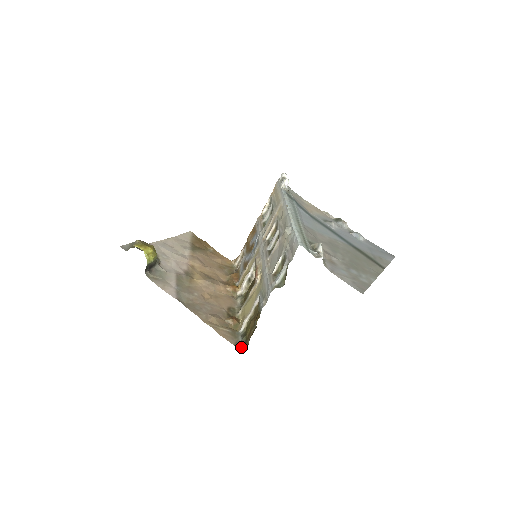
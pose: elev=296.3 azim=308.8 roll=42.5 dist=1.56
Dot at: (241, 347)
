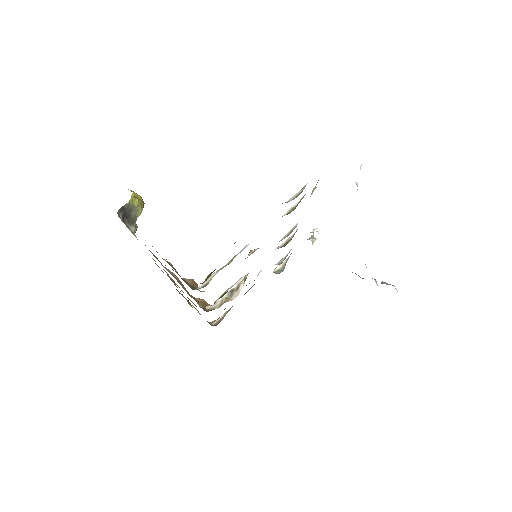
Dot at: occluded
